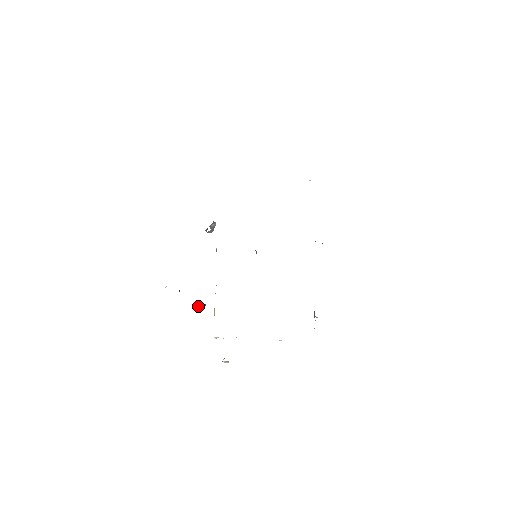
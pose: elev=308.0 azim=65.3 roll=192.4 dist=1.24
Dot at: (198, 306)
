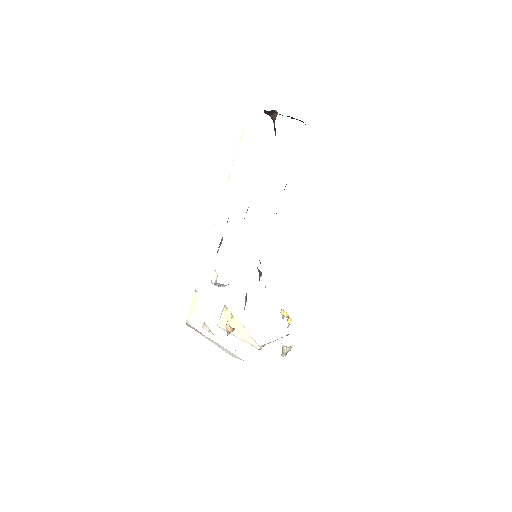
Dot at: (233, 329)
